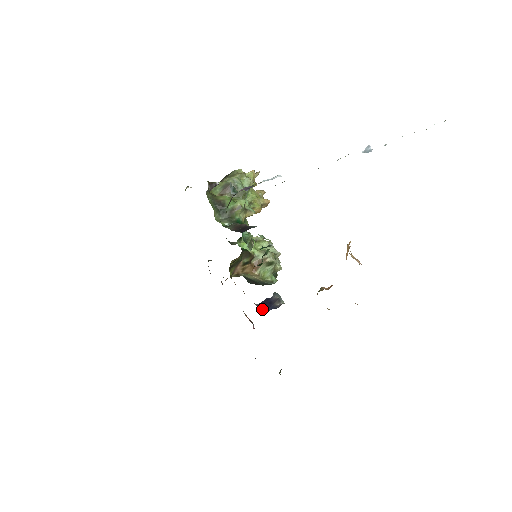
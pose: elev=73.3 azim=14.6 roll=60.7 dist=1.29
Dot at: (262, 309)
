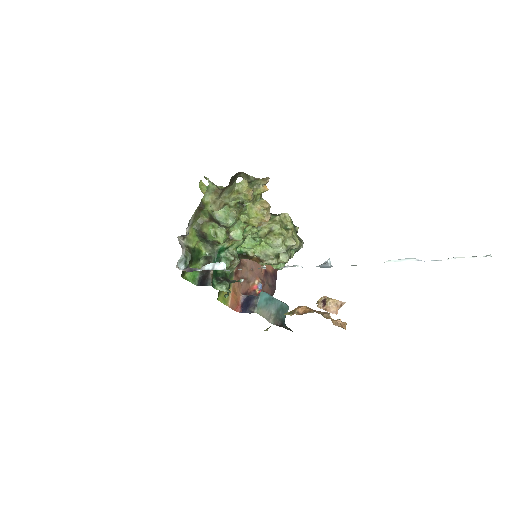
Dot at: (237, 311)
